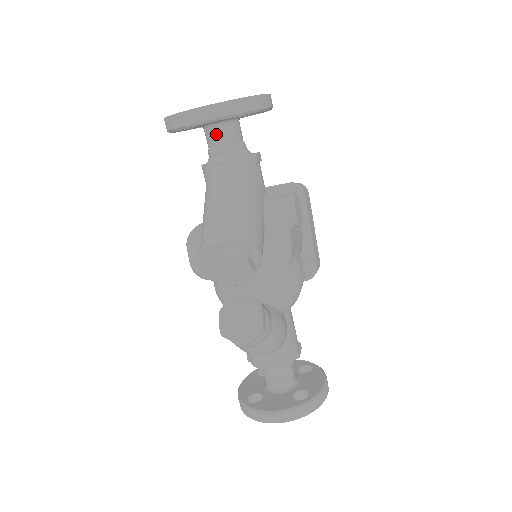
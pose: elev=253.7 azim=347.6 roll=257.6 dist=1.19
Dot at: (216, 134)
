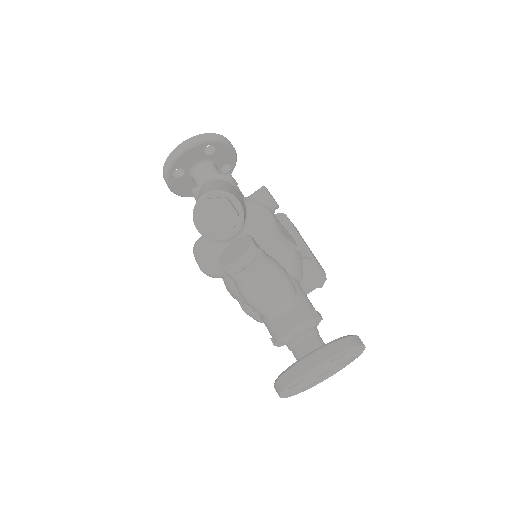
Dot at: (199, 171)
